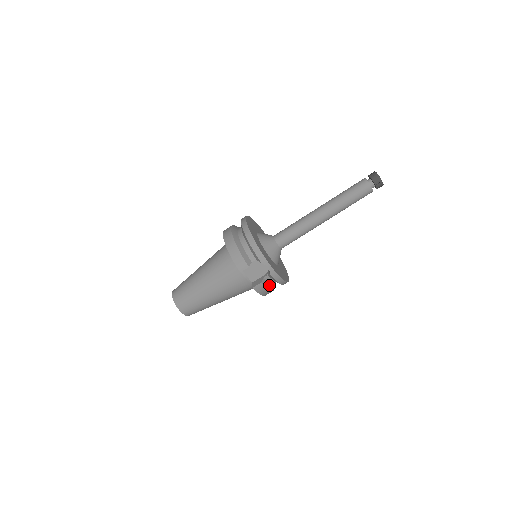
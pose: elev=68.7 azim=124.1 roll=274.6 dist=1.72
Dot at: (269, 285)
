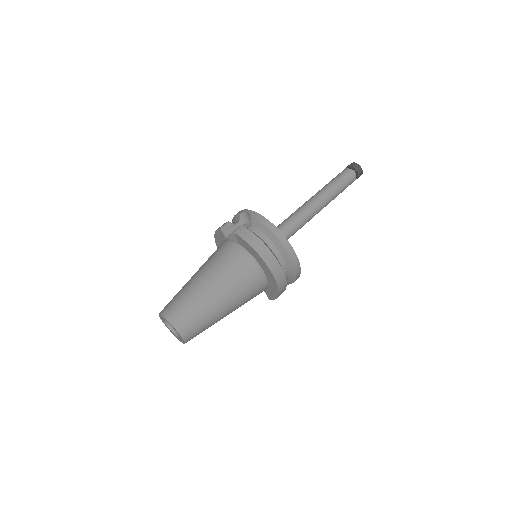
Dot at: (258, 237)
